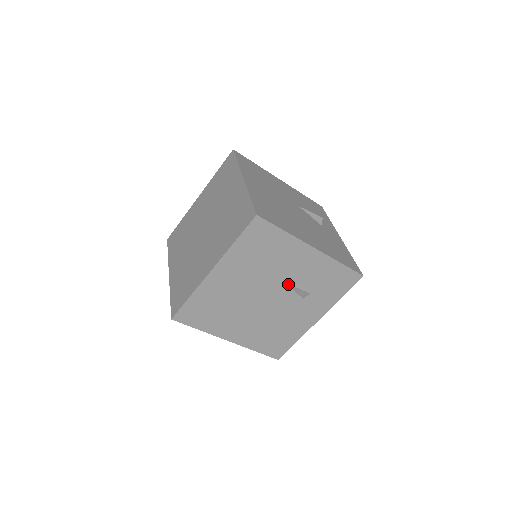
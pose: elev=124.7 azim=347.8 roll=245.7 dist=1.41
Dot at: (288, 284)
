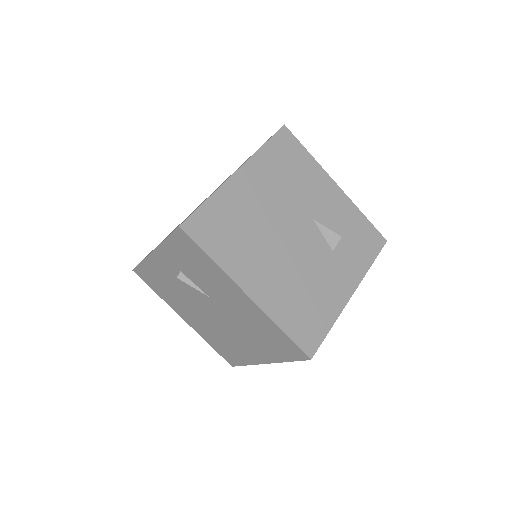
Dot at: (316, 222)
